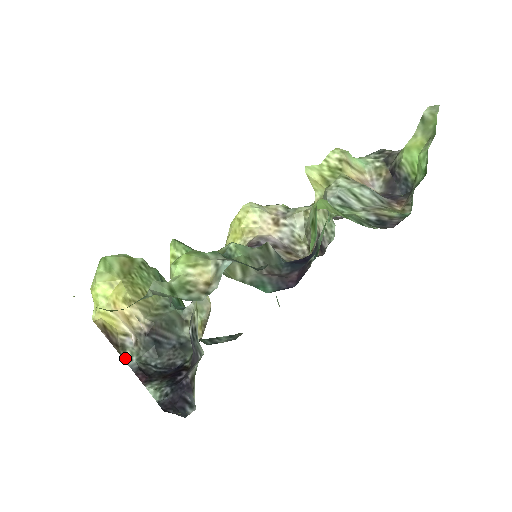
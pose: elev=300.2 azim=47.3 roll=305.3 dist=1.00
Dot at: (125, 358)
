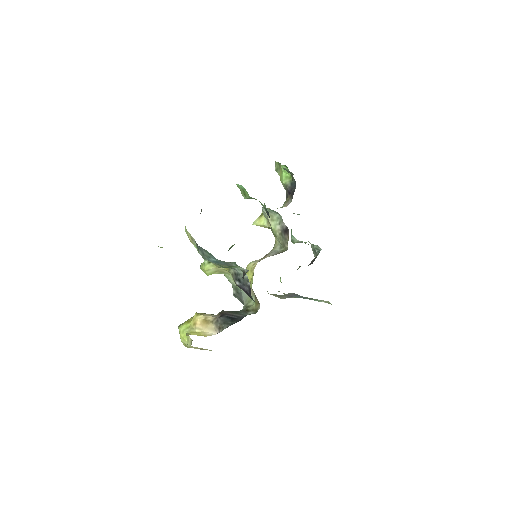
Dot at: occluded
